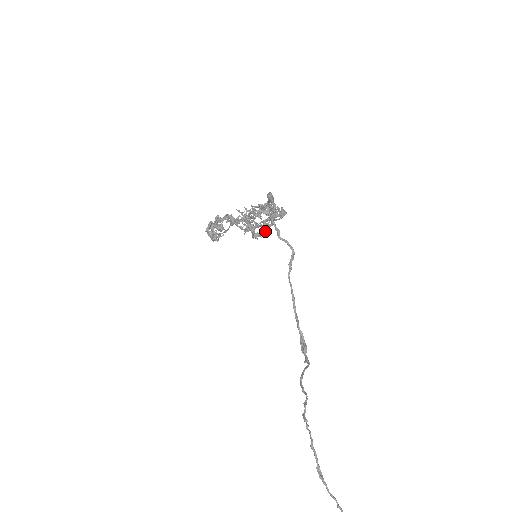
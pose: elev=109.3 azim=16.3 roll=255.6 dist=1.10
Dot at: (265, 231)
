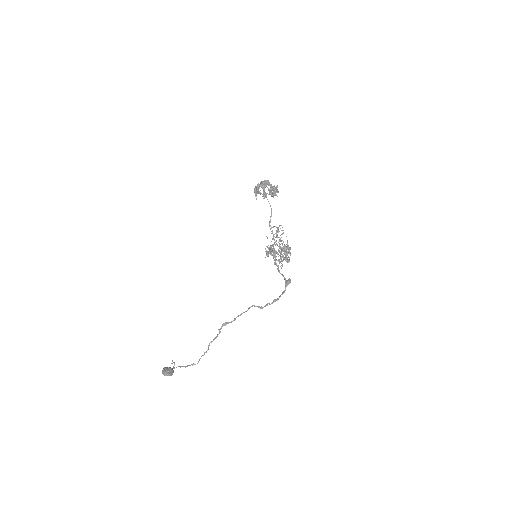
Dot at: occluded
